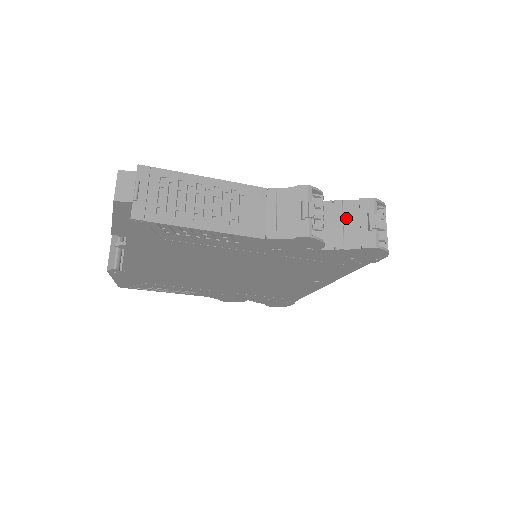
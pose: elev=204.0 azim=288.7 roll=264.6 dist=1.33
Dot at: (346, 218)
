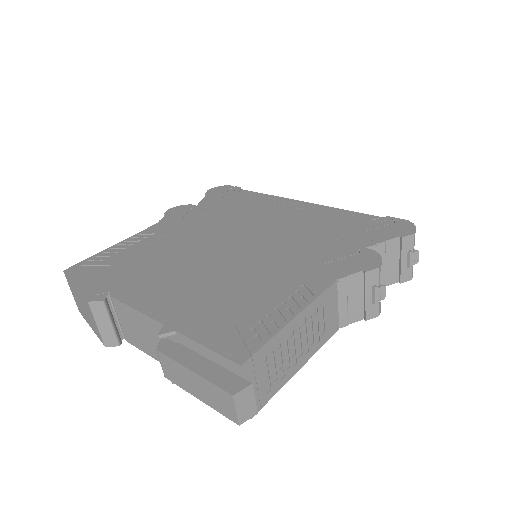
Dot at: (388, 258)
